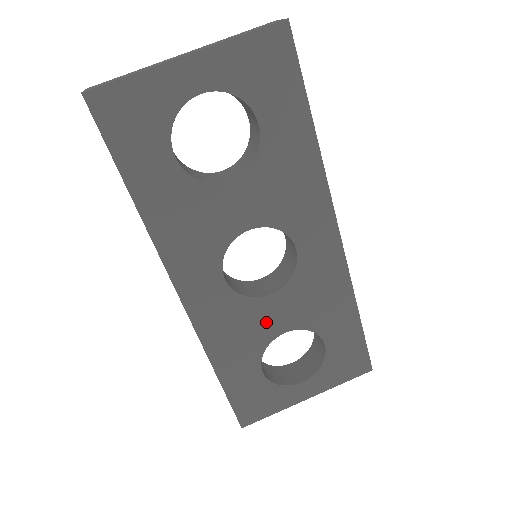
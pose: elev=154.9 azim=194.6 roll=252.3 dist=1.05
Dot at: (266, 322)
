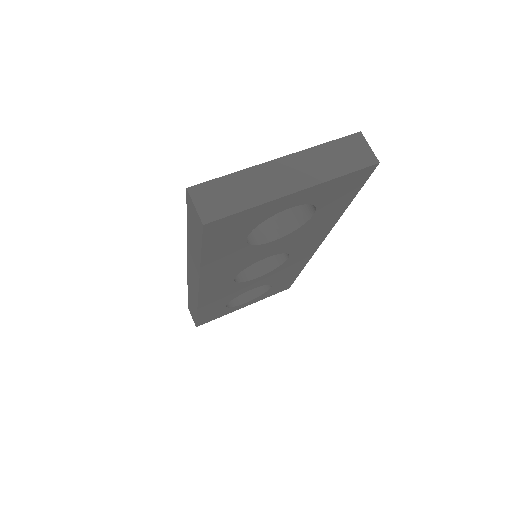
Dot at: (245, 288)
